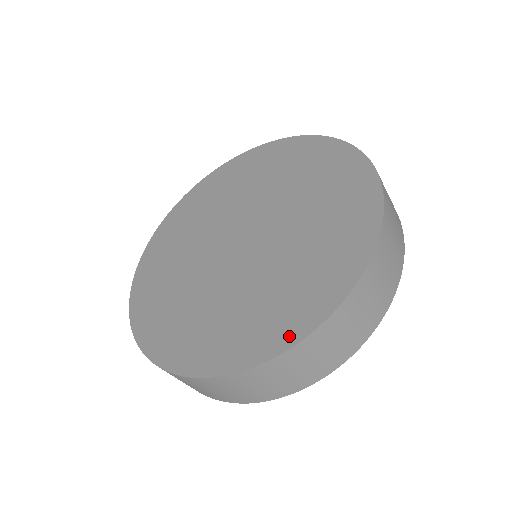
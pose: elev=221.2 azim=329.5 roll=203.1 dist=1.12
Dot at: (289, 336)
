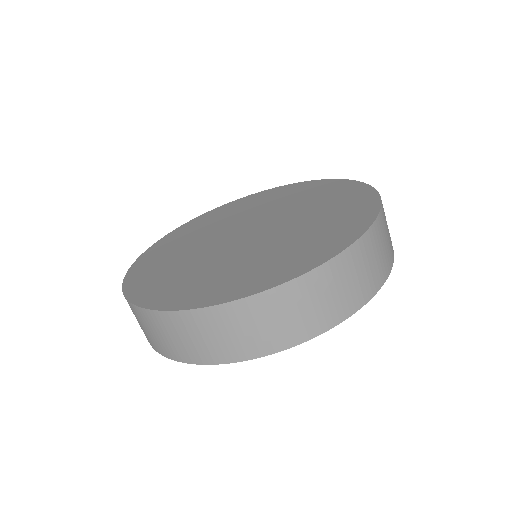
Dot at: (365, 219)
